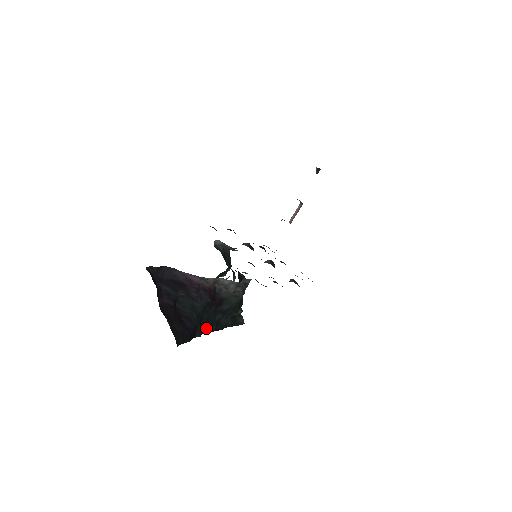
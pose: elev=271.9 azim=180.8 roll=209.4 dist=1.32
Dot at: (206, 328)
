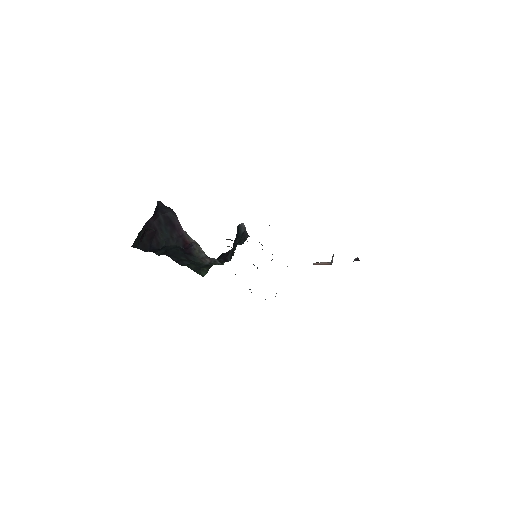
Dot at: (171, 255)
